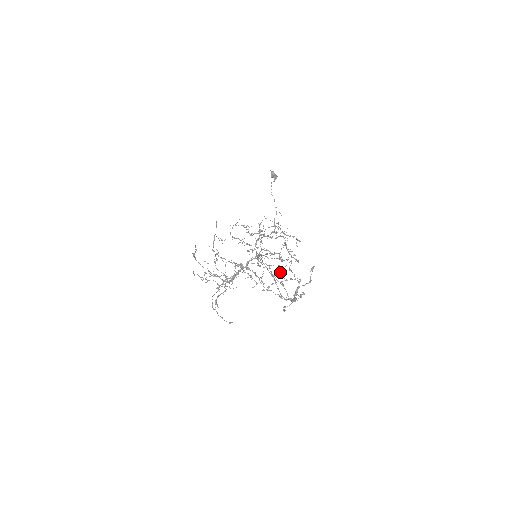
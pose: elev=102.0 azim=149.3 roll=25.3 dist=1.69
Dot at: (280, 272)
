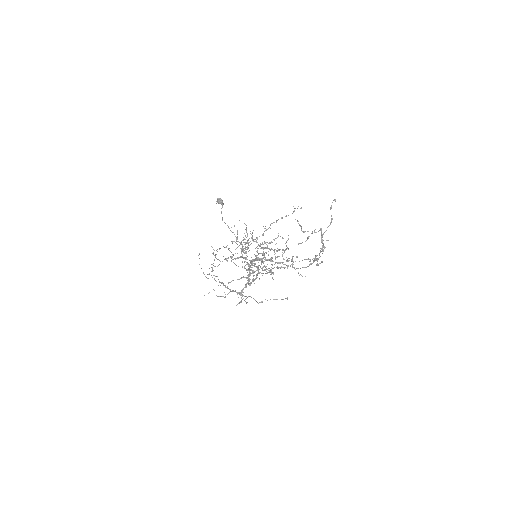
Dot at: occluded
